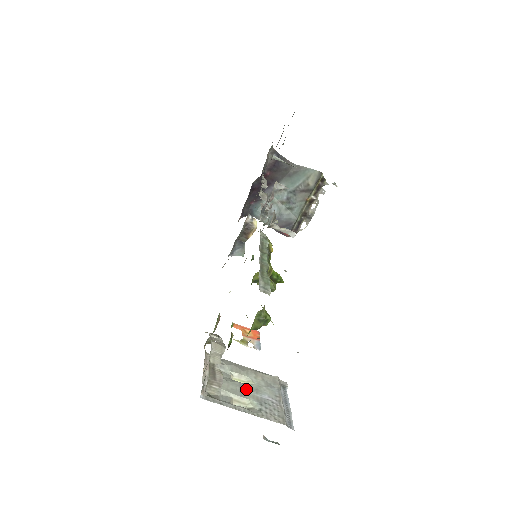
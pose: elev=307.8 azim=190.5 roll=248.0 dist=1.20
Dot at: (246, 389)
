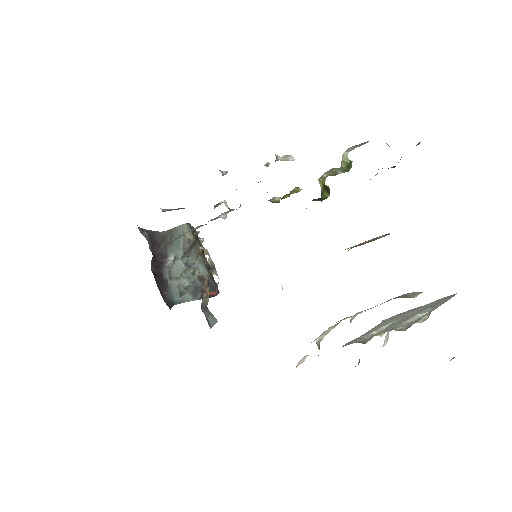
Dot at: (400, 320)
